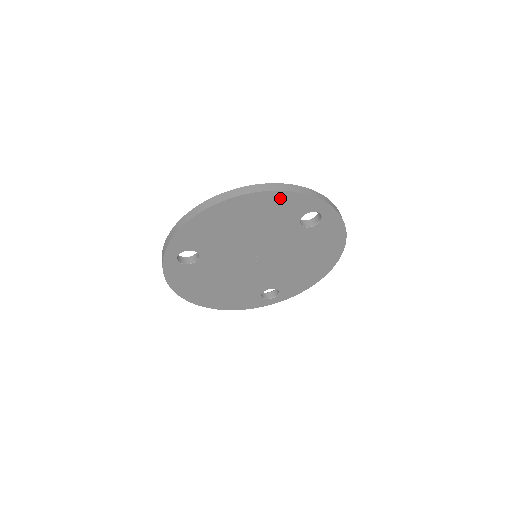
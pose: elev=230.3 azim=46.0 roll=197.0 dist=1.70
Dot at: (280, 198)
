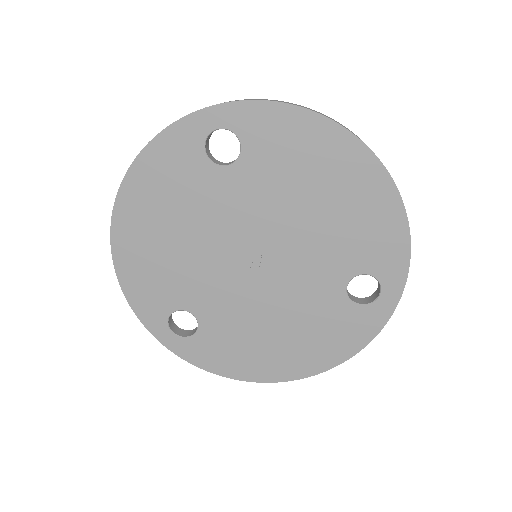
Dot at: (392, 221)
